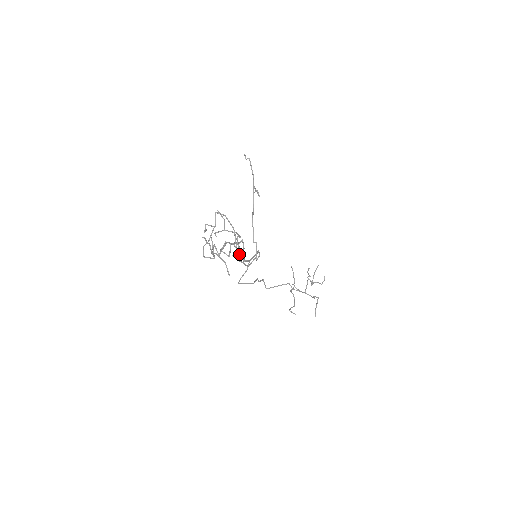
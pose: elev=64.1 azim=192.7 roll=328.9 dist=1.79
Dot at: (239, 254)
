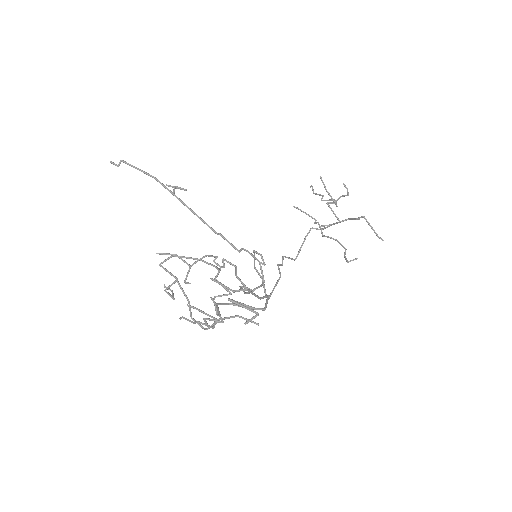
Dot at: occluded
